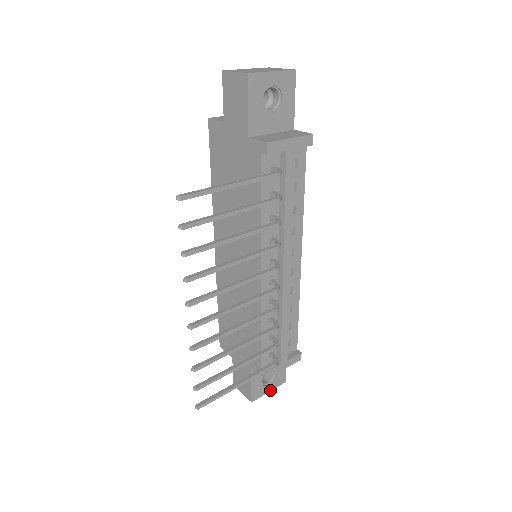
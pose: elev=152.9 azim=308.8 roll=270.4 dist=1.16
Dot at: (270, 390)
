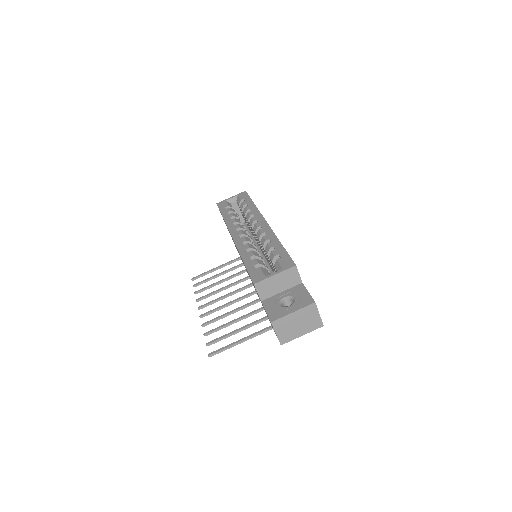
Dot at: occluded
